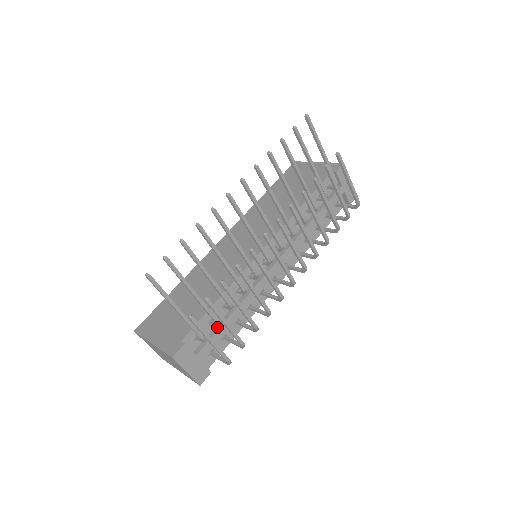
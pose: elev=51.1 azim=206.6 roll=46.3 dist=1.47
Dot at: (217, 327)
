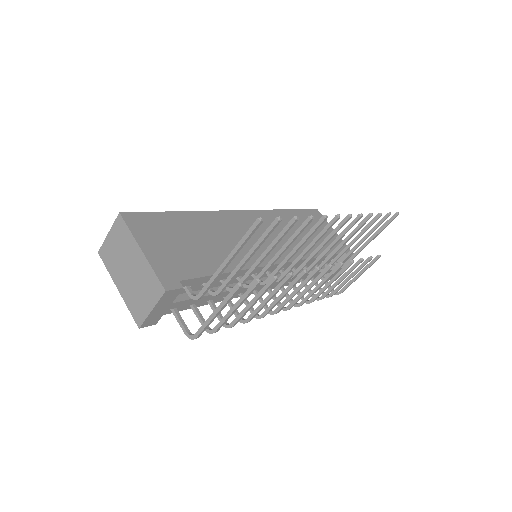
Dot at: occluded
